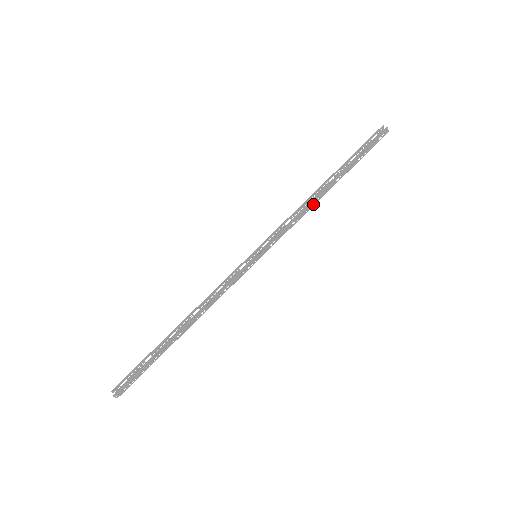
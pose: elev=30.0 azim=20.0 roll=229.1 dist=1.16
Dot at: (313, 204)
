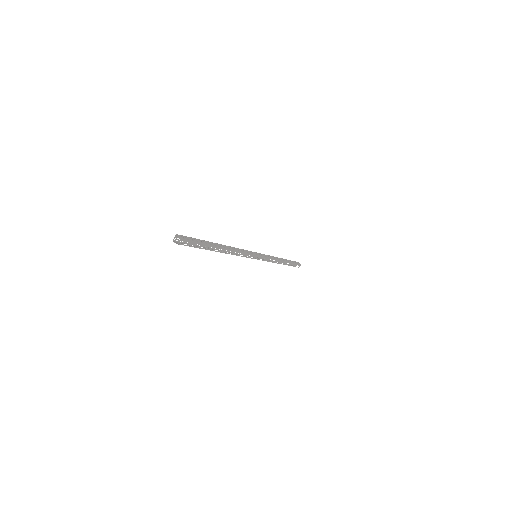
Dot at: occluded
